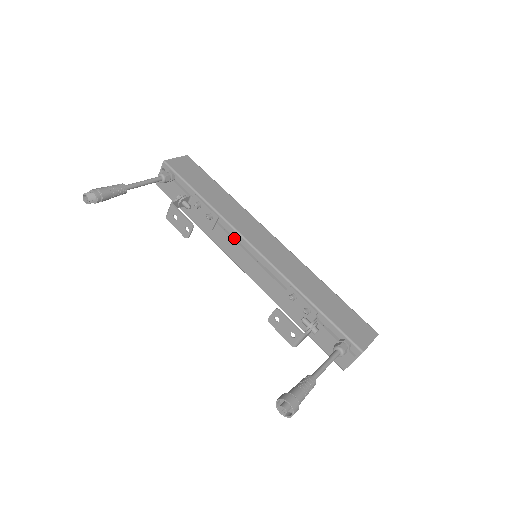
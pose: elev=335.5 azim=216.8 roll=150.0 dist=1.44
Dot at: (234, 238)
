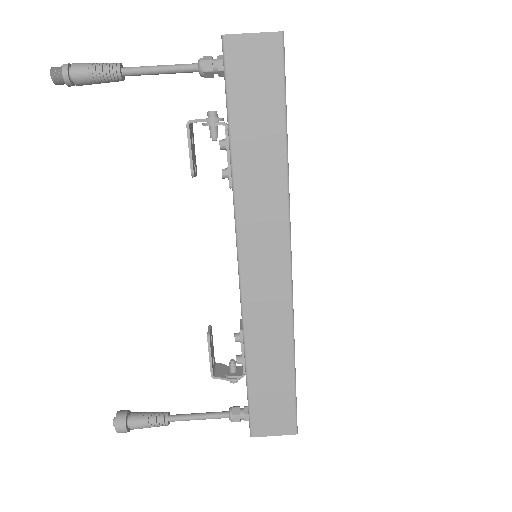
Dot at: occluded
